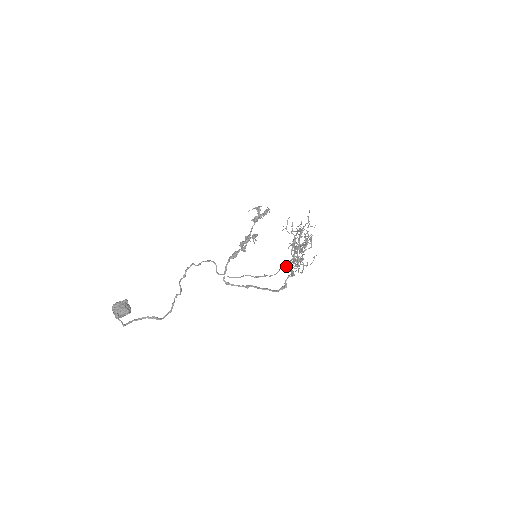
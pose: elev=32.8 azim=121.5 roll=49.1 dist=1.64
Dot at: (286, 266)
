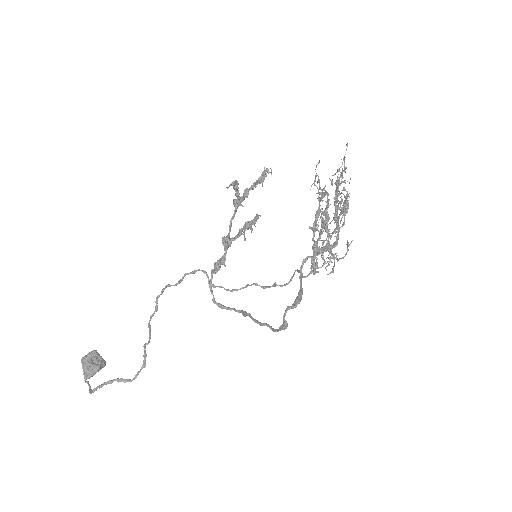
Dot at: (299, 271)
